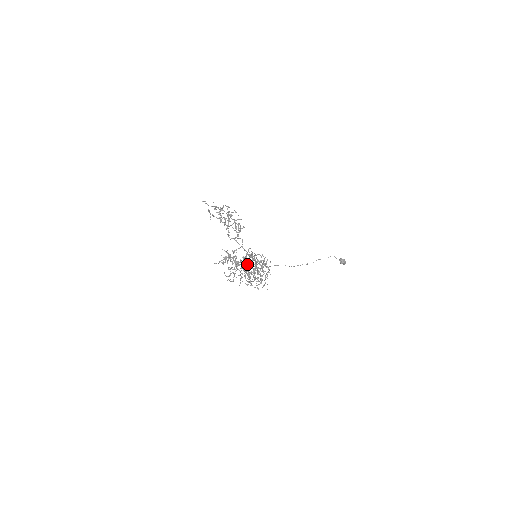
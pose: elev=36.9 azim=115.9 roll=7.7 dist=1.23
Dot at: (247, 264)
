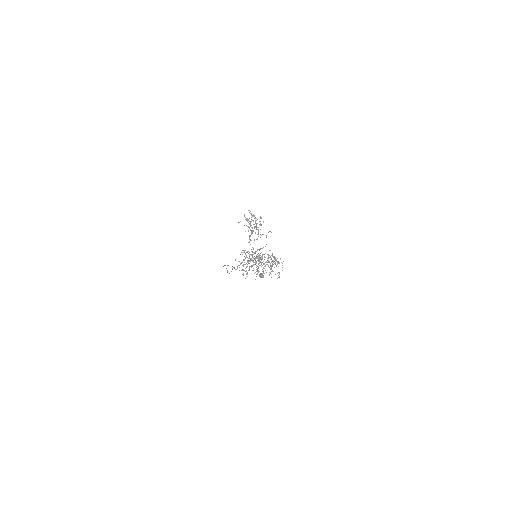
Dot at: occluded
